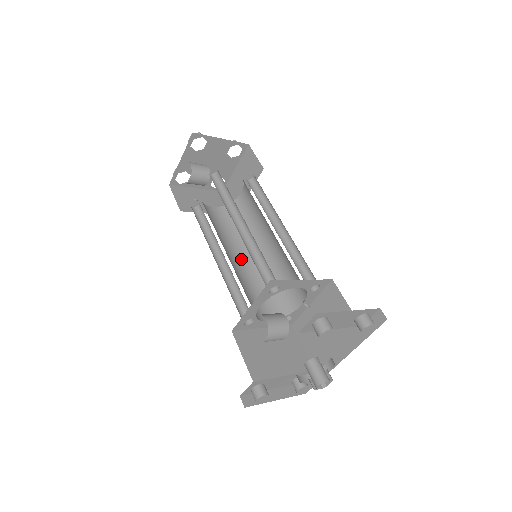
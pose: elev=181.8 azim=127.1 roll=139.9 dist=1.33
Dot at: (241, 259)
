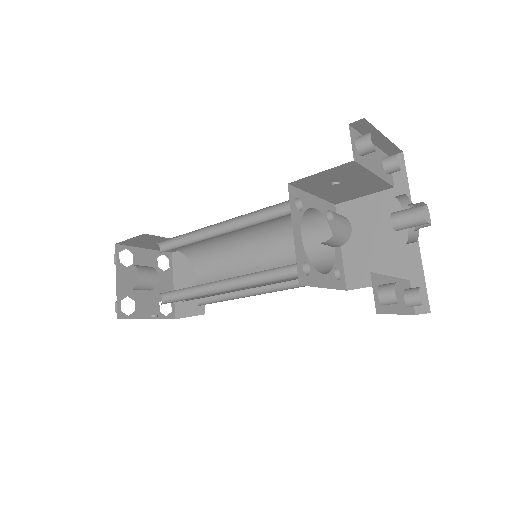
Dot at: (244, 289)
